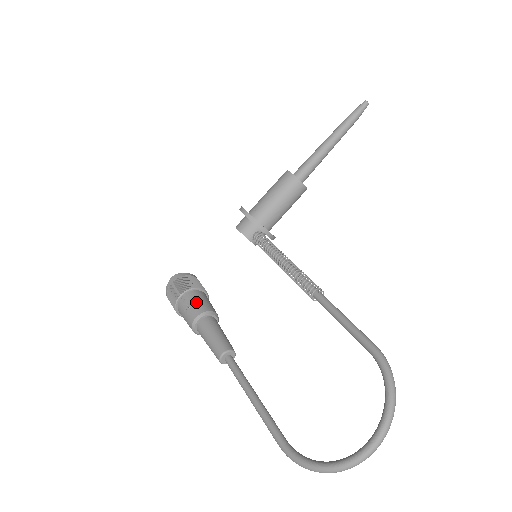
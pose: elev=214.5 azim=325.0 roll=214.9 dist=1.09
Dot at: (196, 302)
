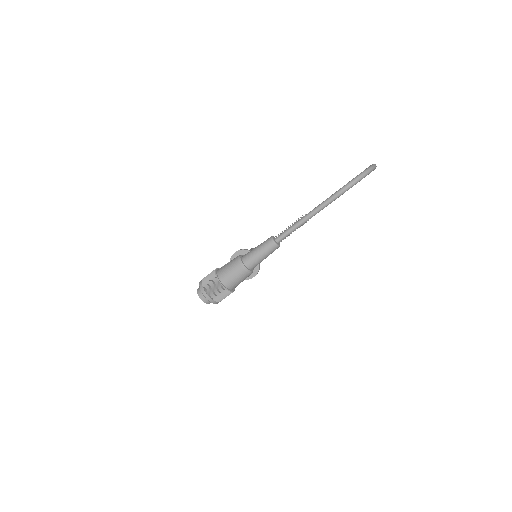
Dot at: occluded
